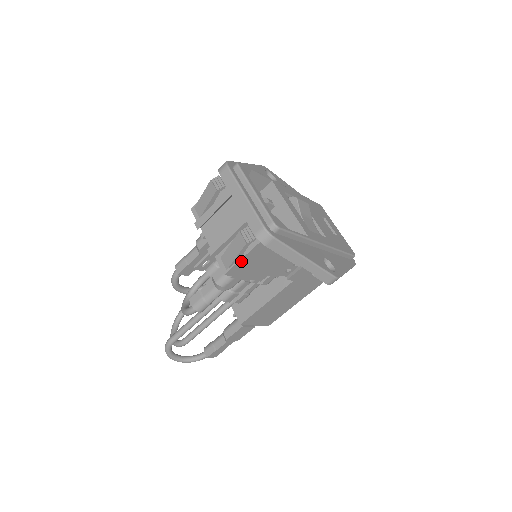
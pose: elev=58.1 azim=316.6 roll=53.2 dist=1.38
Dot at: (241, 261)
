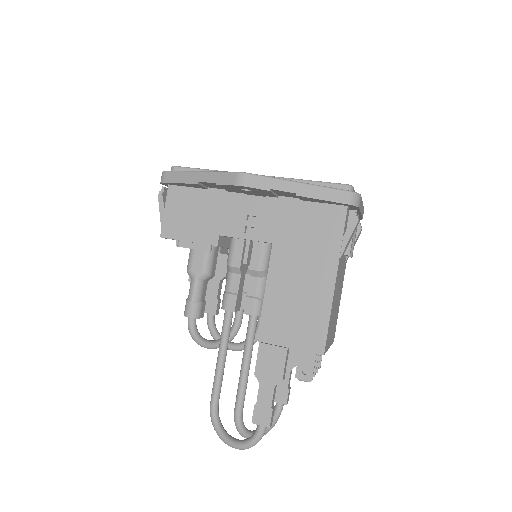
Dot at: (166, 216)
